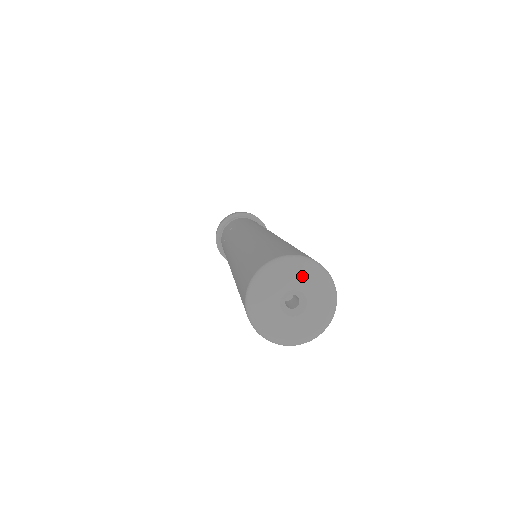
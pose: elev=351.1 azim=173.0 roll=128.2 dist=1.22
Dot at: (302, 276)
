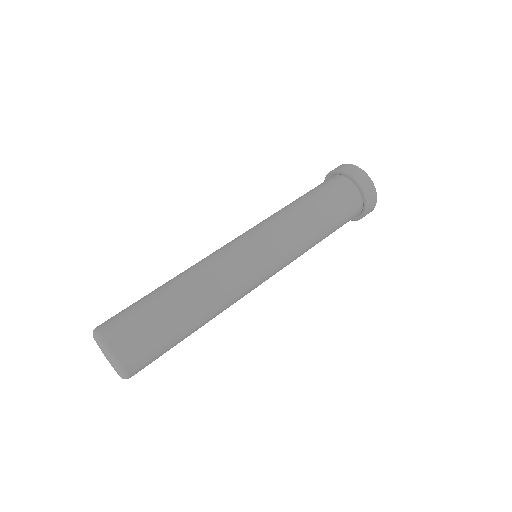
Dot at: (98, 343)
